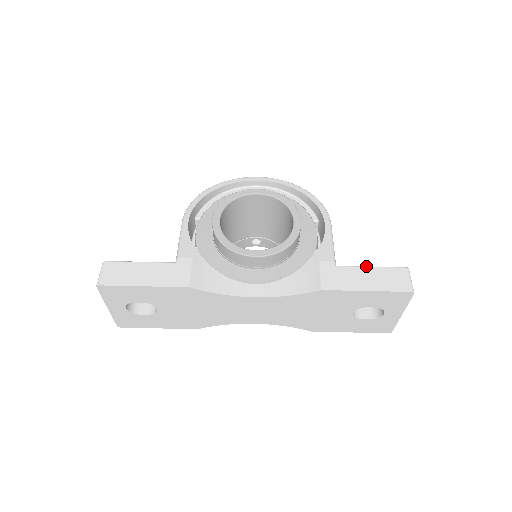
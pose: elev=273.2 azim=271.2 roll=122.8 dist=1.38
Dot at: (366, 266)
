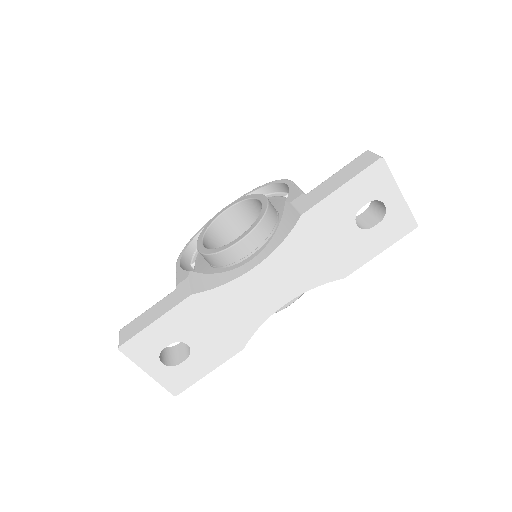
Dot at: (331, 176)
